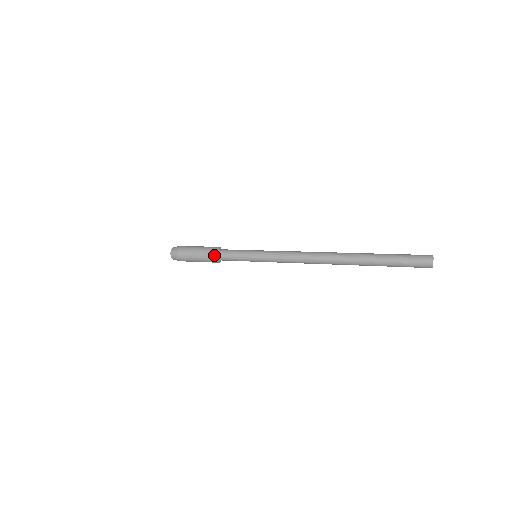
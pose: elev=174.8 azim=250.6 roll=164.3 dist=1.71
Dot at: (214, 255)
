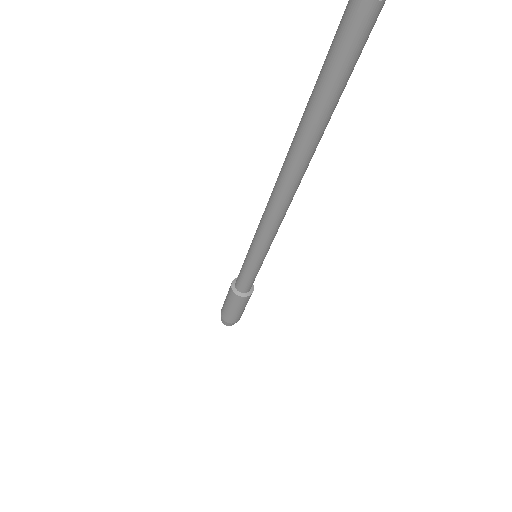
Dot at: (232, 282)
